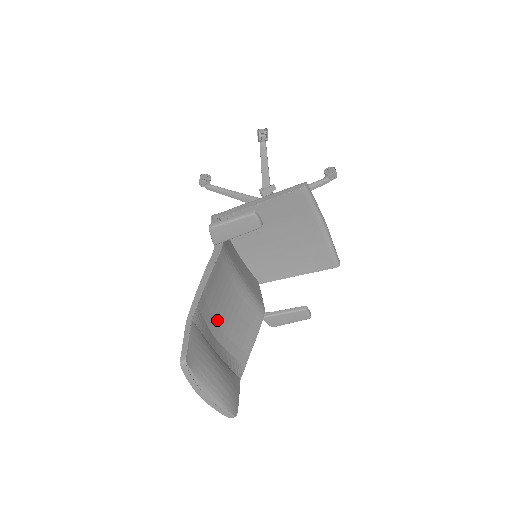
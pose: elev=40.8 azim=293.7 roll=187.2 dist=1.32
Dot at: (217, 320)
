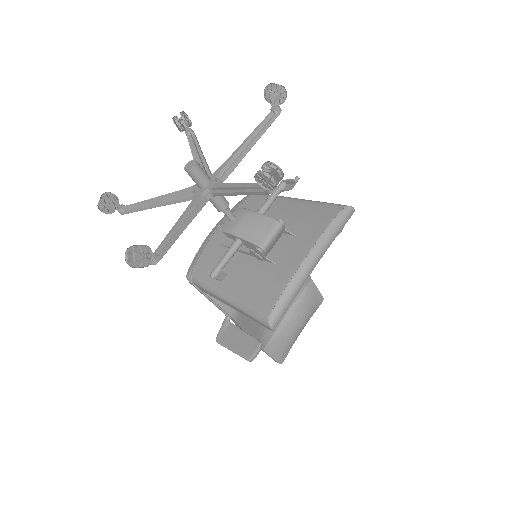
Dot at: occluded
